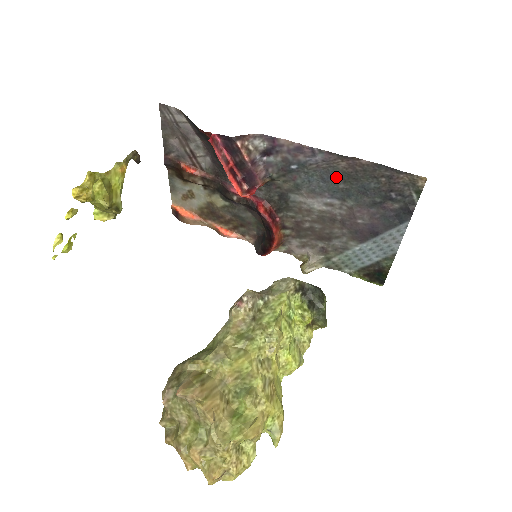
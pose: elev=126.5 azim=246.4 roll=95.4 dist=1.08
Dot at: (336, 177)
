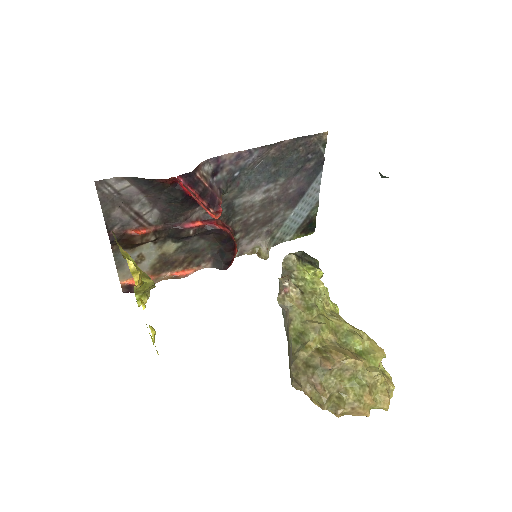
Dot at: (268, 165)
